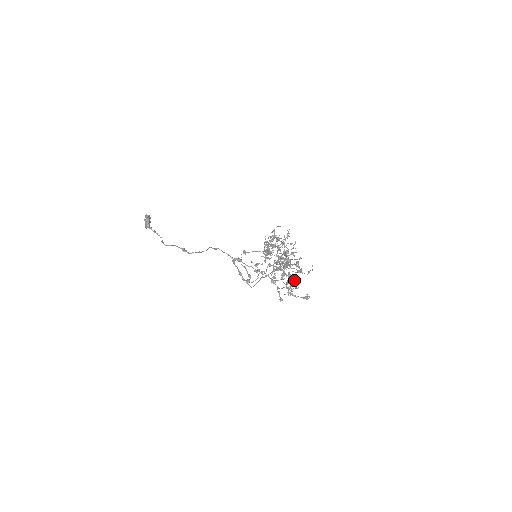
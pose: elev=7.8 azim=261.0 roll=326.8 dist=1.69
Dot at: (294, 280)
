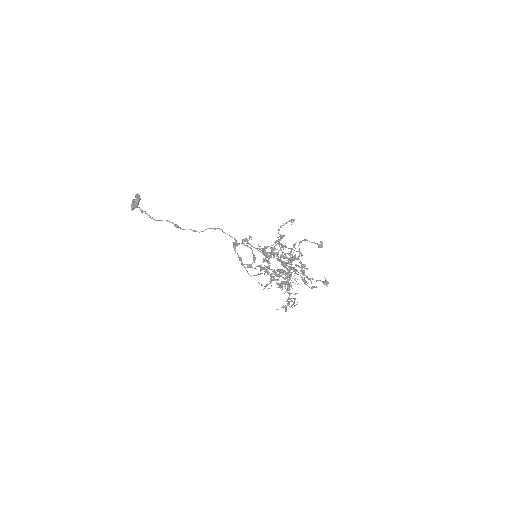
Dot at: (290, 298)
